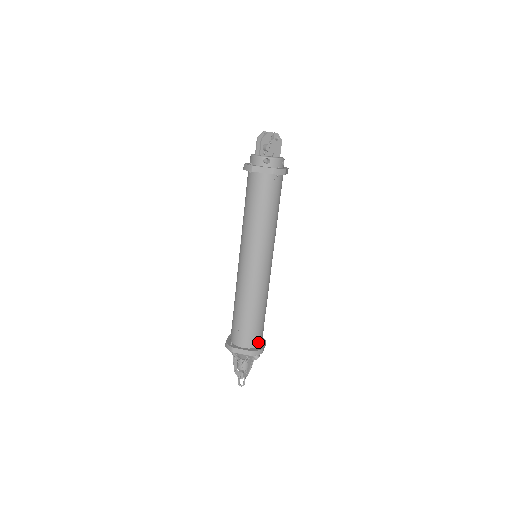
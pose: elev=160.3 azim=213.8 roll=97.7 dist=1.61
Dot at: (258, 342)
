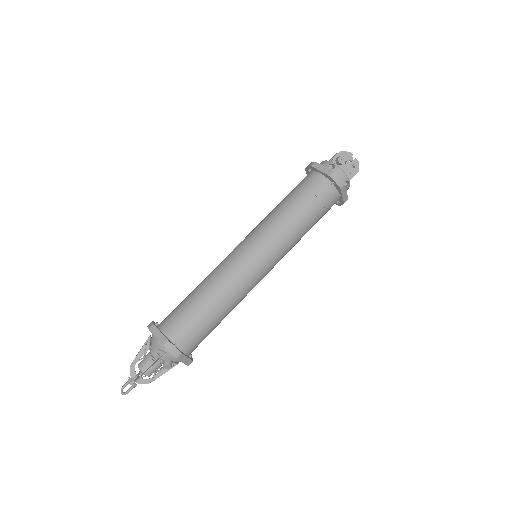
Dot at: (183, 343)
